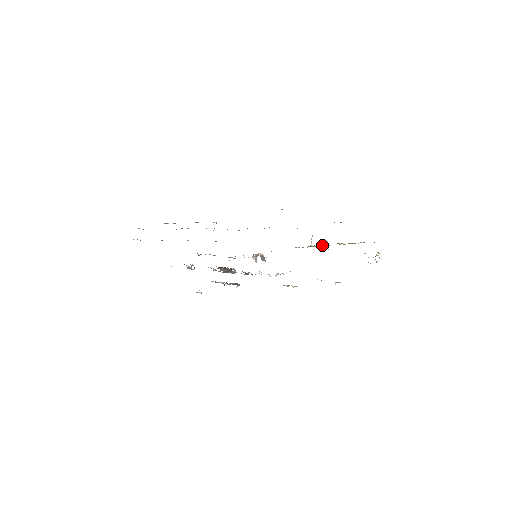
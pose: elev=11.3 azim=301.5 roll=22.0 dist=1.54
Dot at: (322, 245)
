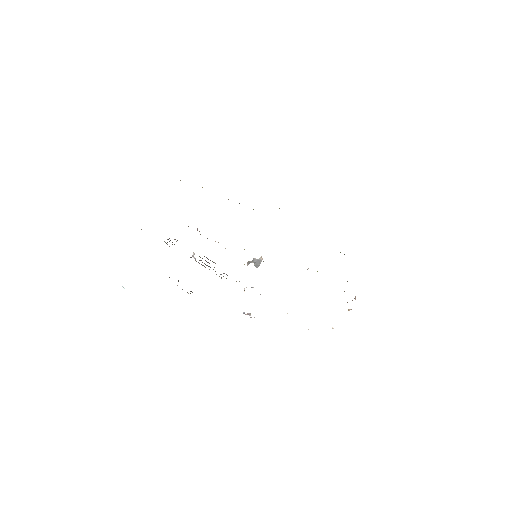
Dot at: occluded
